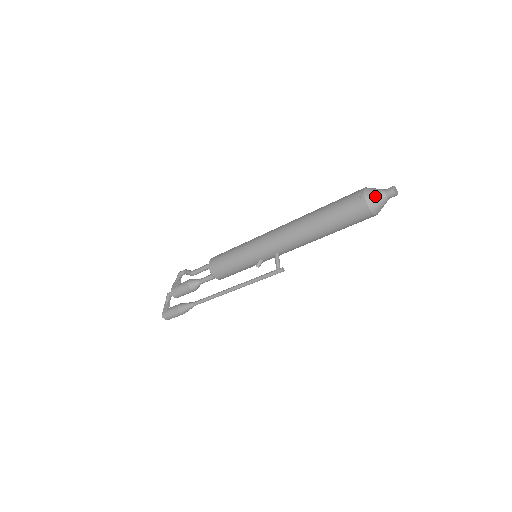
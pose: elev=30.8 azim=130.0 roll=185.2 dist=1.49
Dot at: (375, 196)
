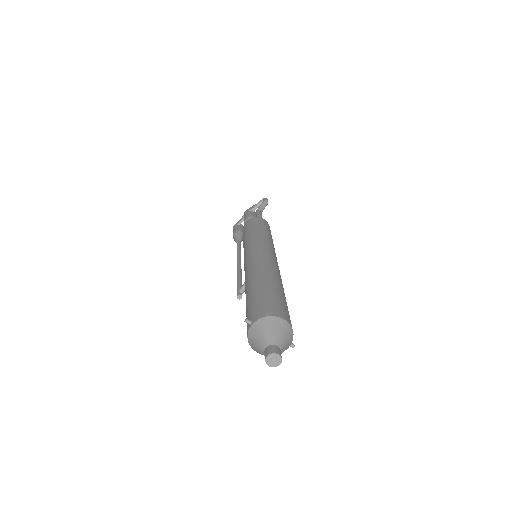
Dot at: (256, 340)
